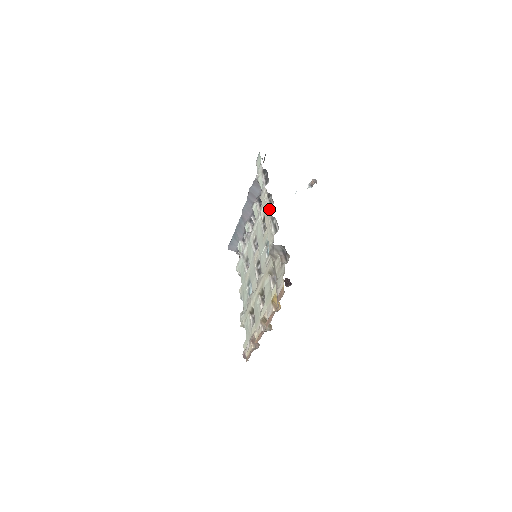
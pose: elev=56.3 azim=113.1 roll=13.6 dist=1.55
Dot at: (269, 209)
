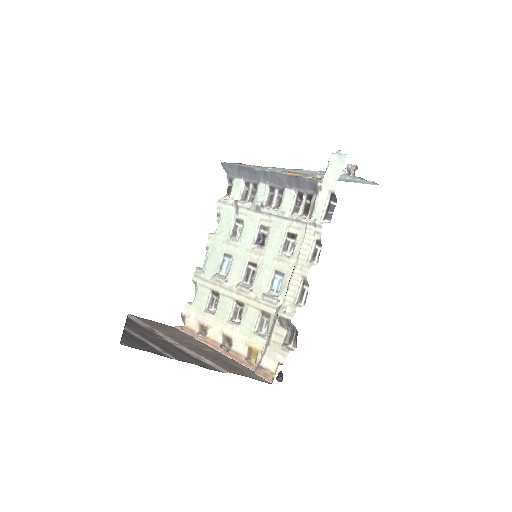
Dot at: (310, 267)
